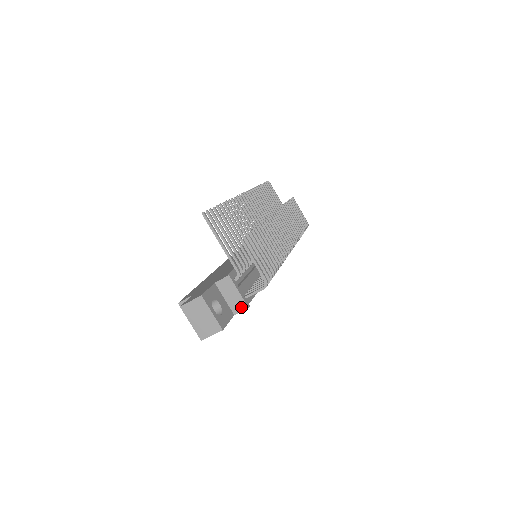
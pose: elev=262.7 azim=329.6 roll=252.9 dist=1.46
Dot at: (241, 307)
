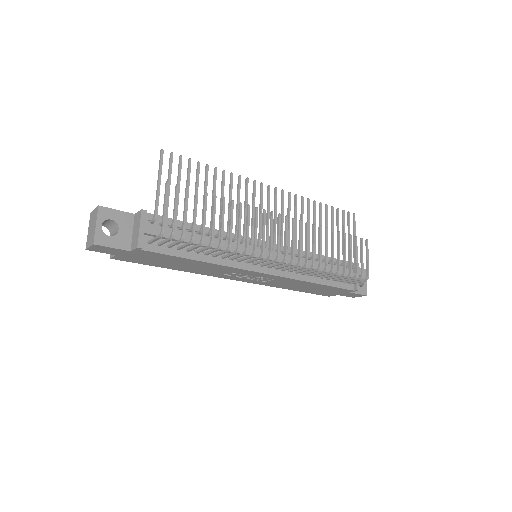
Dot at: (135, 244)
